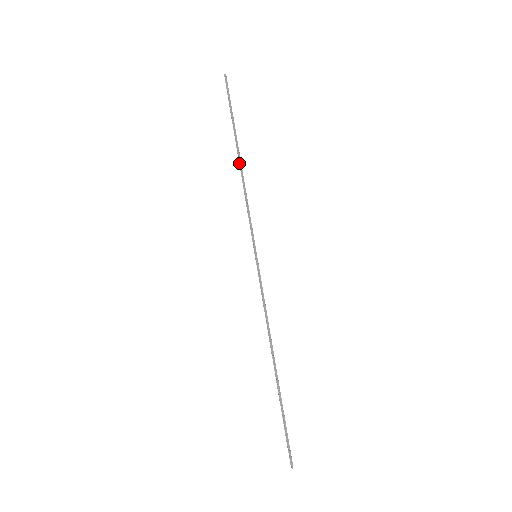
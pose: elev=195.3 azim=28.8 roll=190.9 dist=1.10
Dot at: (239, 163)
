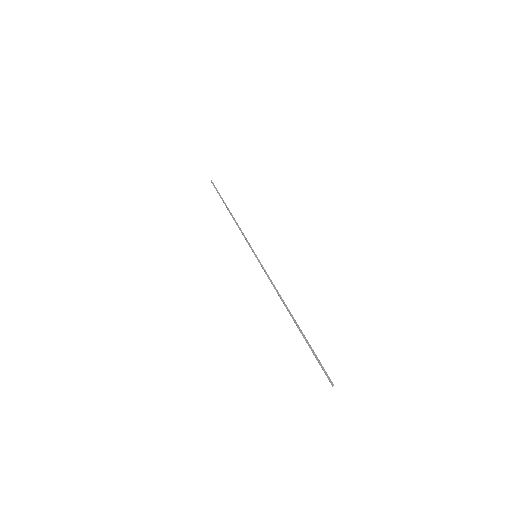
Dot at: (231, 215)
